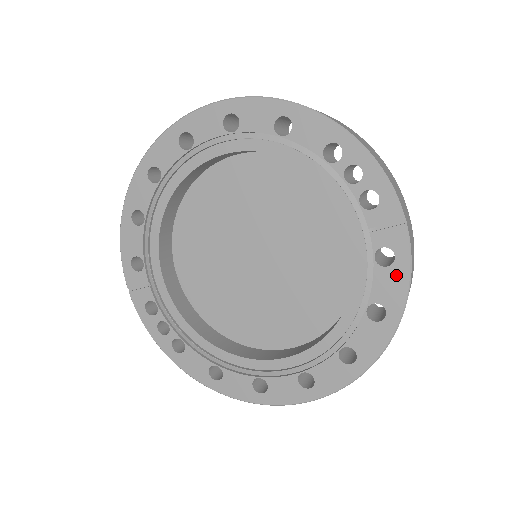
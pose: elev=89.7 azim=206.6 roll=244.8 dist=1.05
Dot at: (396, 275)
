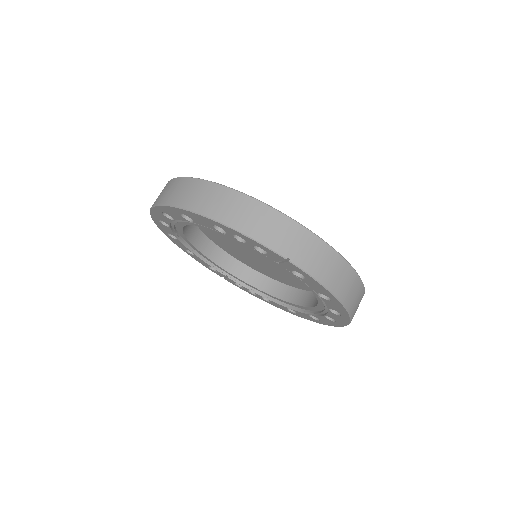
Dot at: (313, 283)
